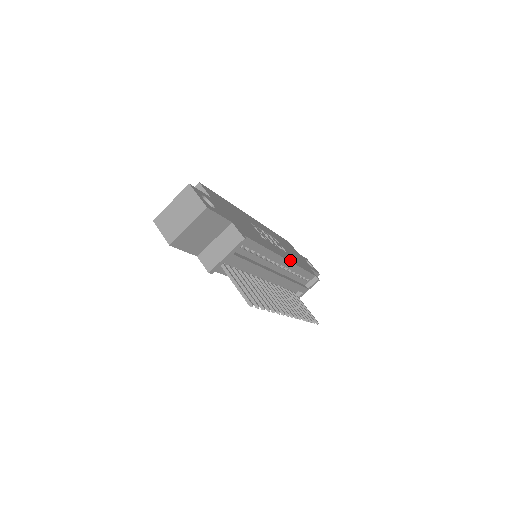
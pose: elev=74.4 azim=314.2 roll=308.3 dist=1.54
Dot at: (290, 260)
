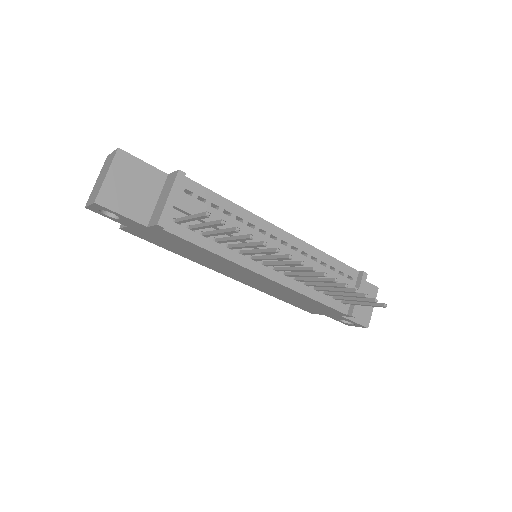
Dot at: (294, 238)
